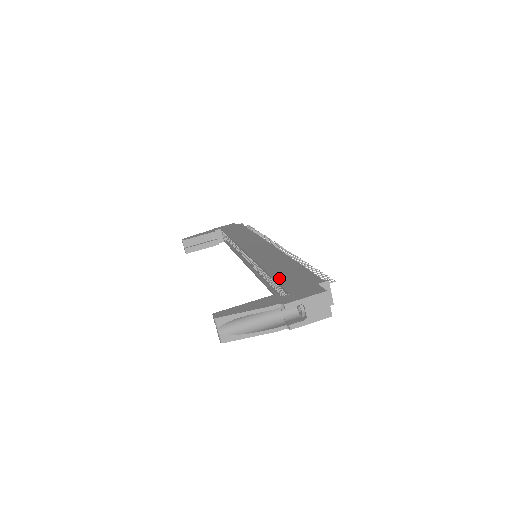
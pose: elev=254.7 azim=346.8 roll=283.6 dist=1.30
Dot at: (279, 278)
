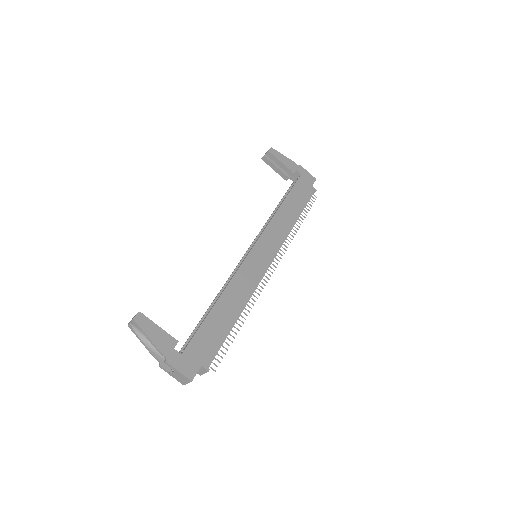
Dot at: (205, 325)
